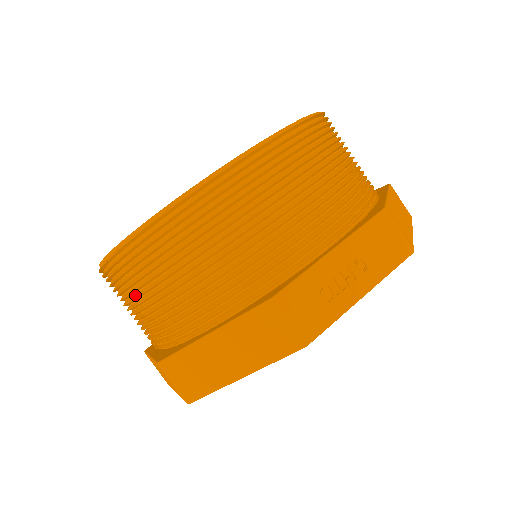
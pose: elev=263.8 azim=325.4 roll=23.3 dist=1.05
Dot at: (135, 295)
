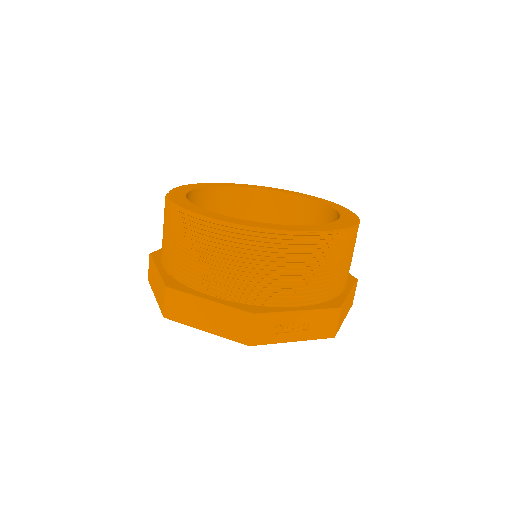
Dot at: (181, 241)
